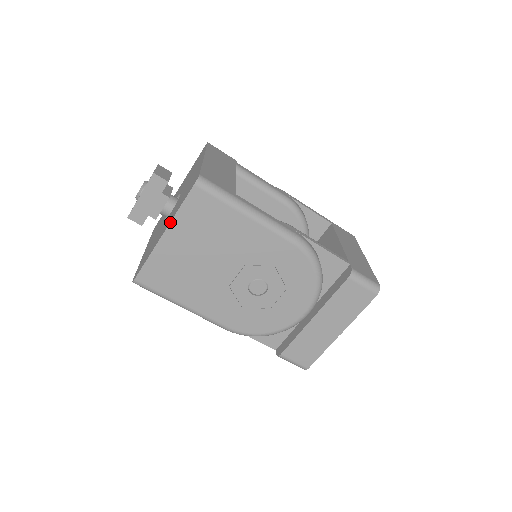
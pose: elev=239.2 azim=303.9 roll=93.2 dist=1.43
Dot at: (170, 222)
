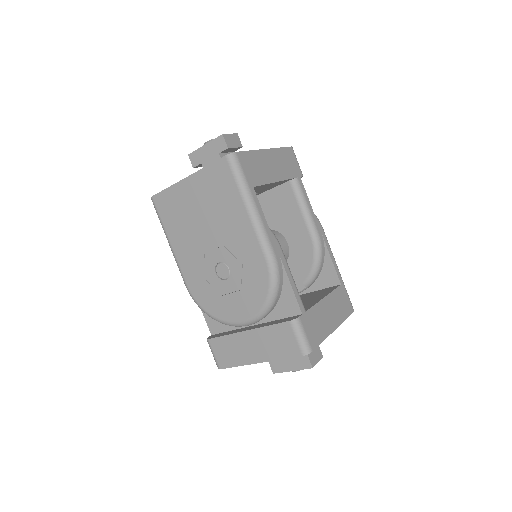
Dot at: (195, 172)
